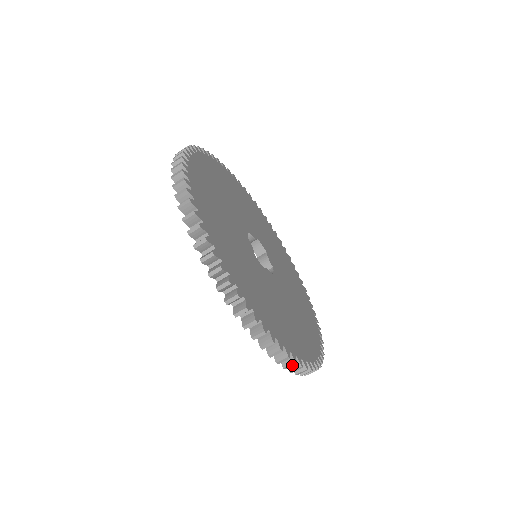
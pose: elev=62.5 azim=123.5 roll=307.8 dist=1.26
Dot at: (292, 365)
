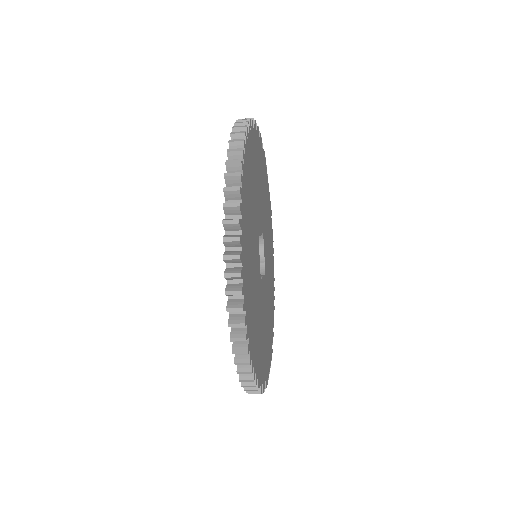
Dot at: occluded
